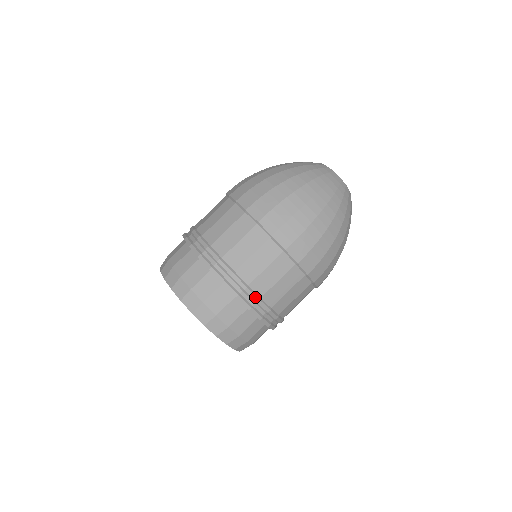
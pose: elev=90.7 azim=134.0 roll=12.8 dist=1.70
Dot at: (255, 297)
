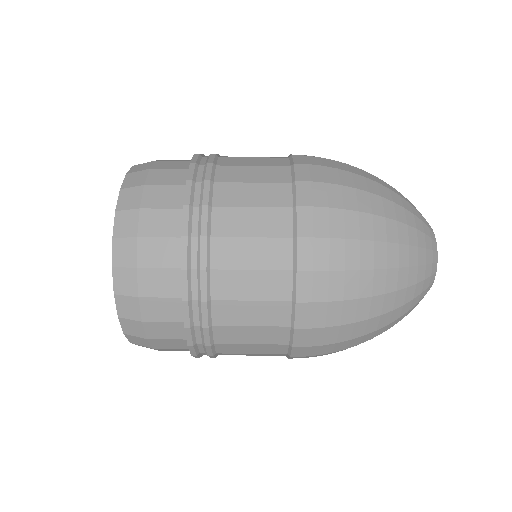
Dot at: (209, 175)
